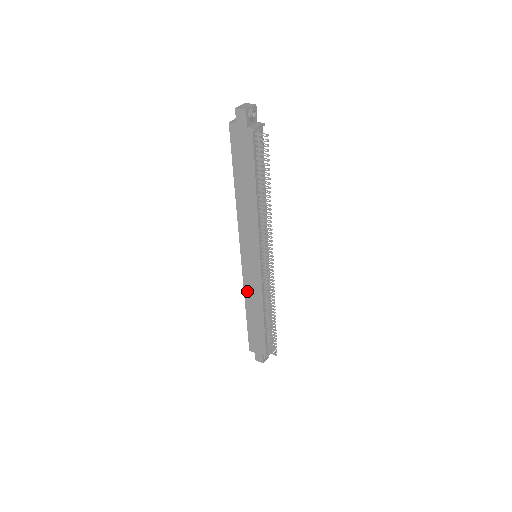
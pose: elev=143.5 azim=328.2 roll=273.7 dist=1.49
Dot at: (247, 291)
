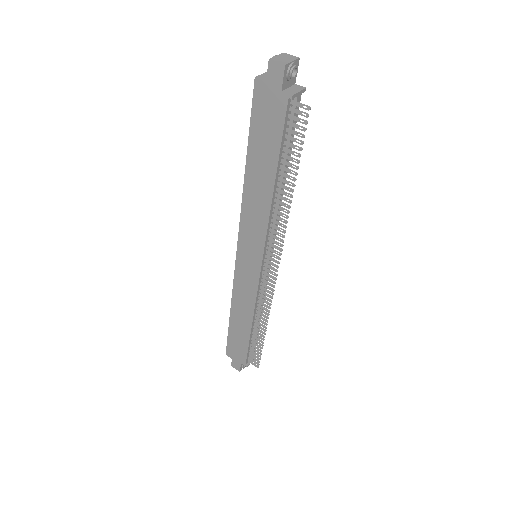
Dot at: (236, 294)
